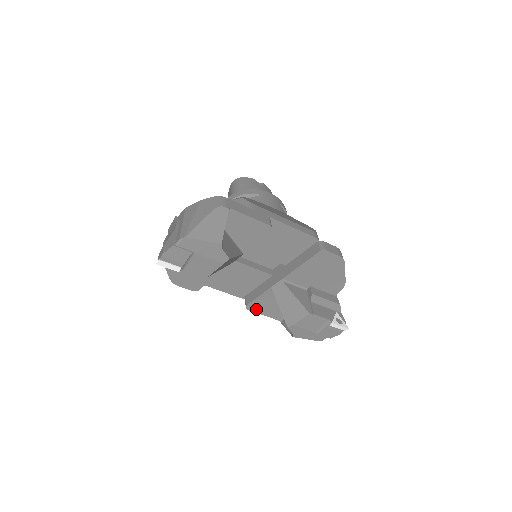
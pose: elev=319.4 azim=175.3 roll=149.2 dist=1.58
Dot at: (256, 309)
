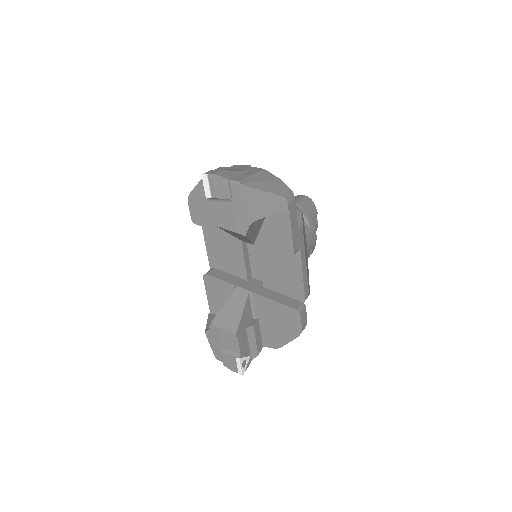
Dot at: (208, 284)
